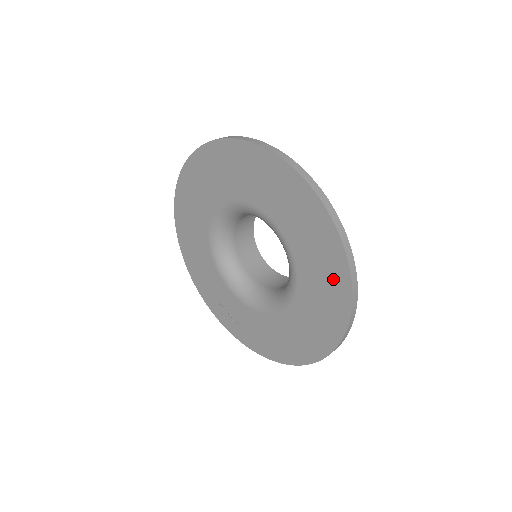
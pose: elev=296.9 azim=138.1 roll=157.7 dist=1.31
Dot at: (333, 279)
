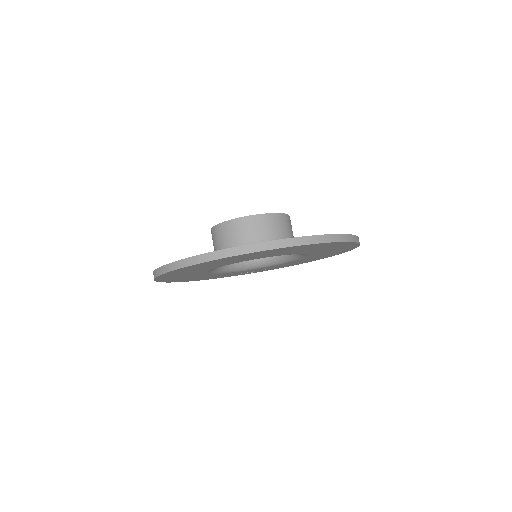
Dot at: (336, 246)
